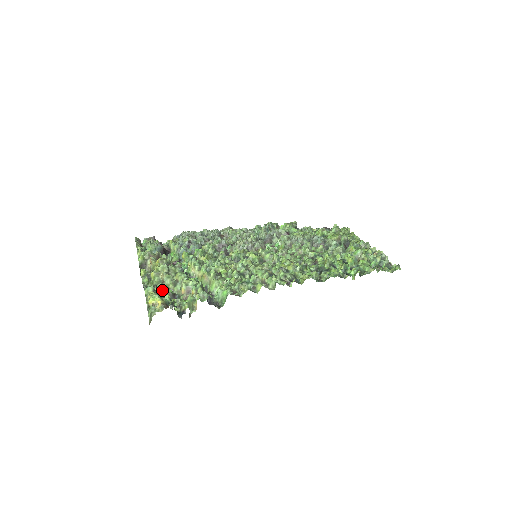
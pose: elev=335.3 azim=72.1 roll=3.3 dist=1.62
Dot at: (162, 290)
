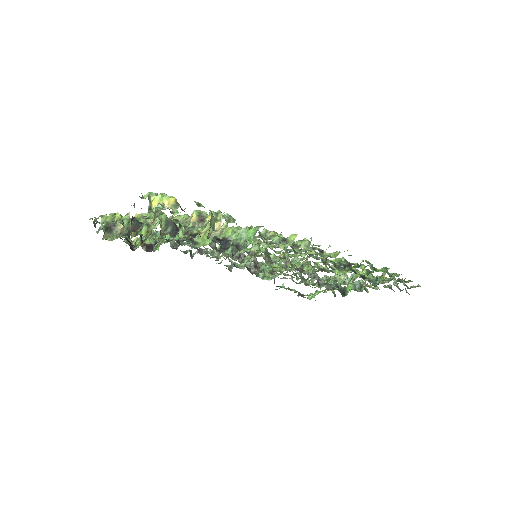
Dot at: (162, 213)
